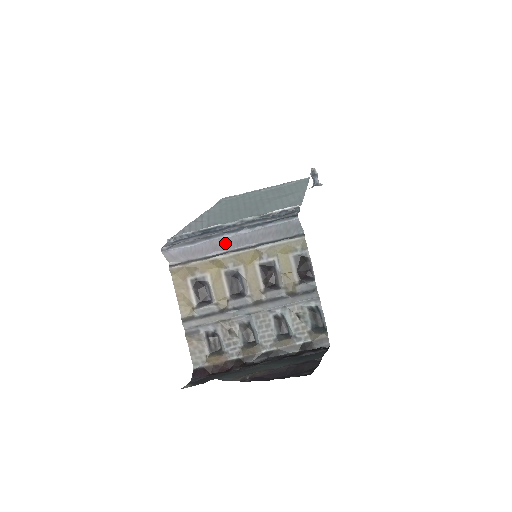
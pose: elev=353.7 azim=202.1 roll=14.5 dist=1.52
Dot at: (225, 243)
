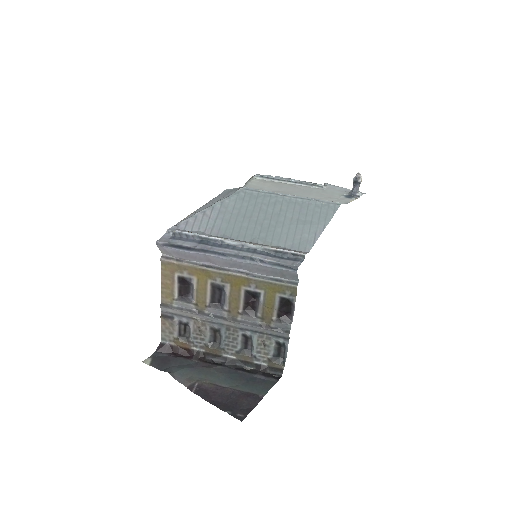
Dot at: (219, 261)
